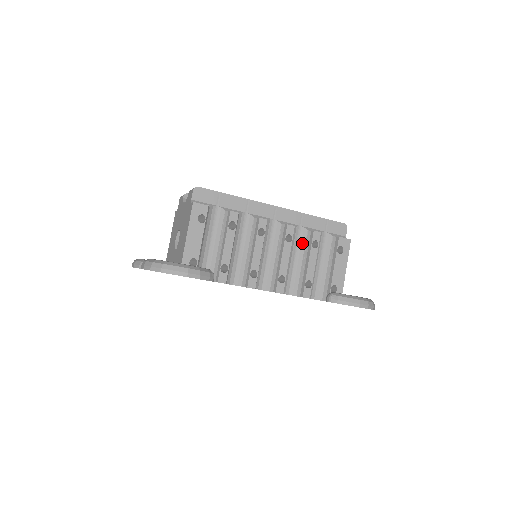
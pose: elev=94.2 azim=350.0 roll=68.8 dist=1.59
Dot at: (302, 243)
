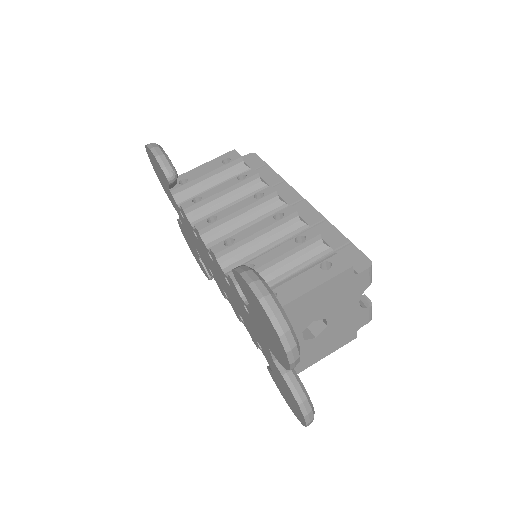
Dot at: occluded
